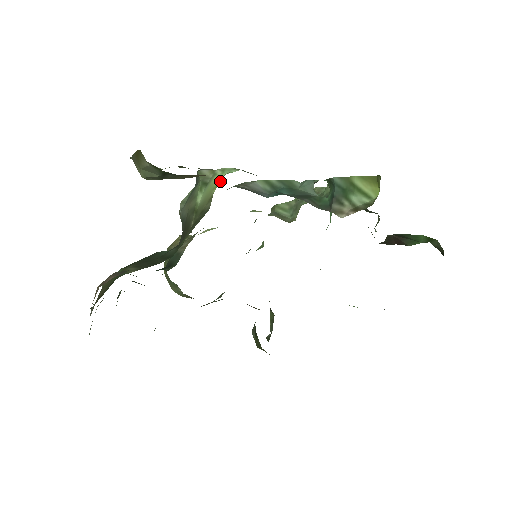
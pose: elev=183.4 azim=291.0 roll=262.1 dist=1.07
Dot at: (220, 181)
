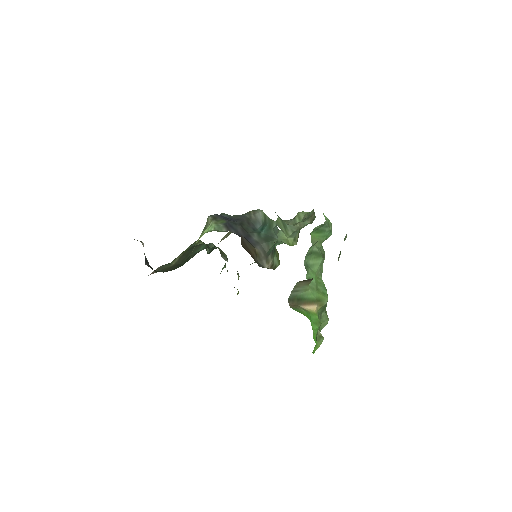
Dot at: occluded
